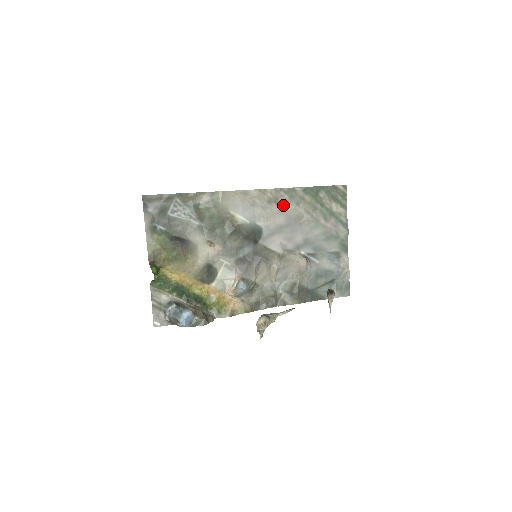
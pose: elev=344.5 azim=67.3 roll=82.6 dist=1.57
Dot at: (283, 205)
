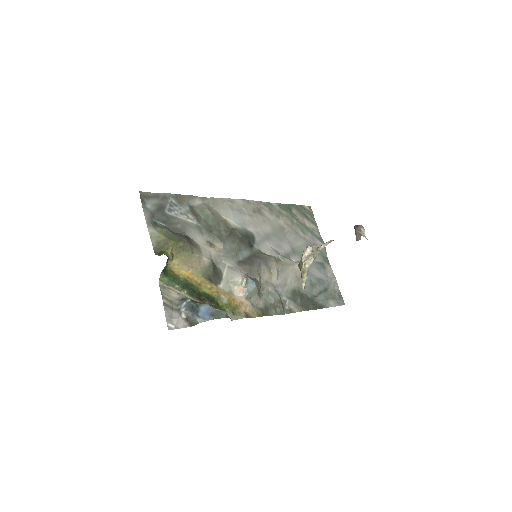
Dot at: (266, 216)
